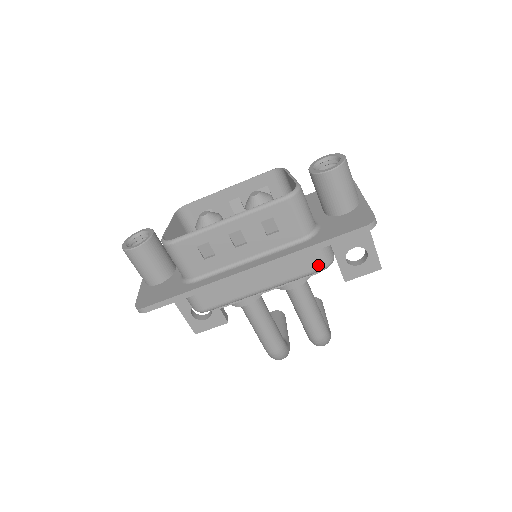
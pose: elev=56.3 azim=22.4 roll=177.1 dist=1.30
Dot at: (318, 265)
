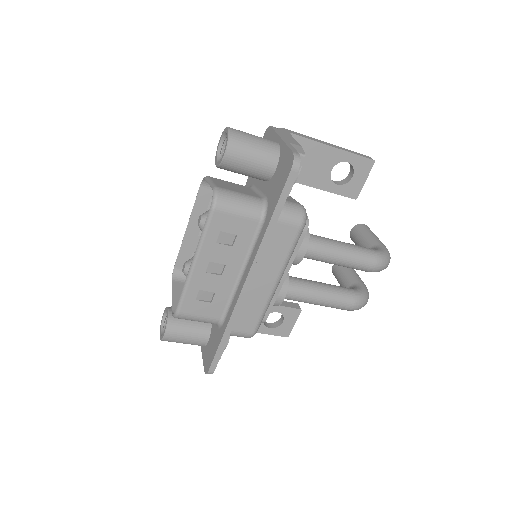
Dot at: (294, 229)
